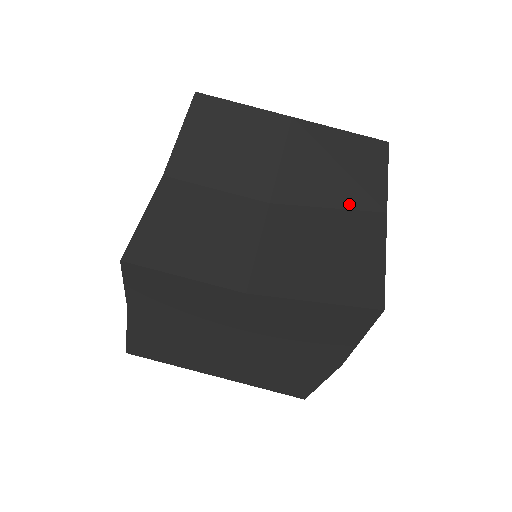
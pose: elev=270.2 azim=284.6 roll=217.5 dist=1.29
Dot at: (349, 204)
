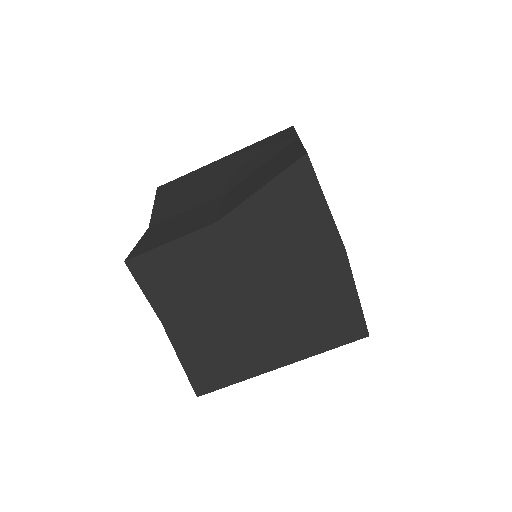
Dot at: (274, 154)
